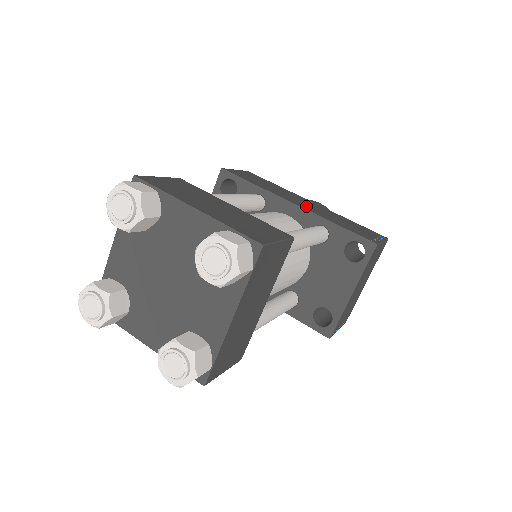
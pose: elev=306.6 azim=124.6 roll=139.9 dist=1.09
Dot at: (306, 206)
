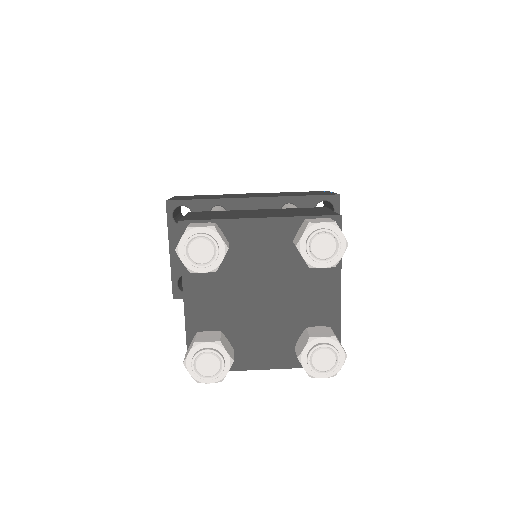
Dot at: (260, 196)
